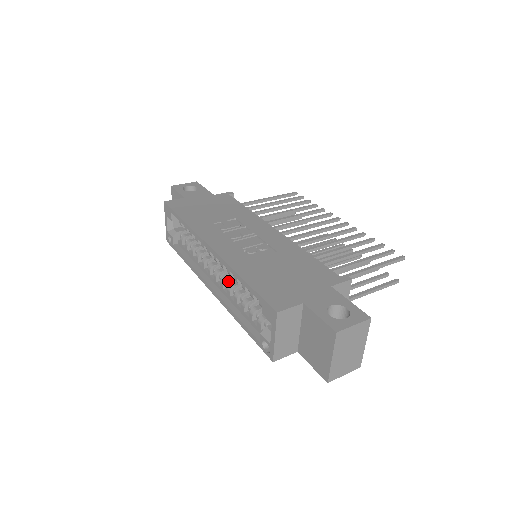
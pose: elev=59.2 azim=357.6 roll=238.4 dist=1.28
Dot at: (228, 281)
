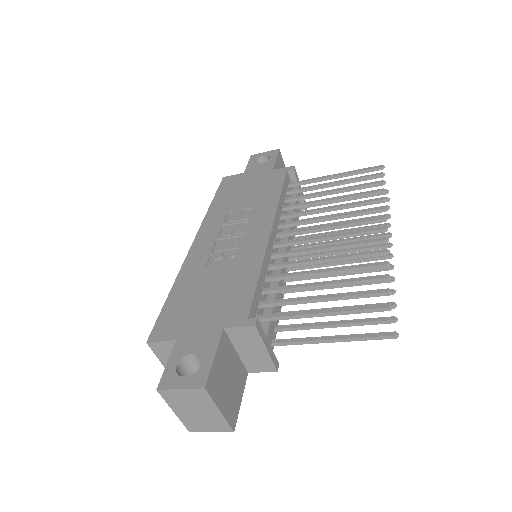
Dot at: occluded
